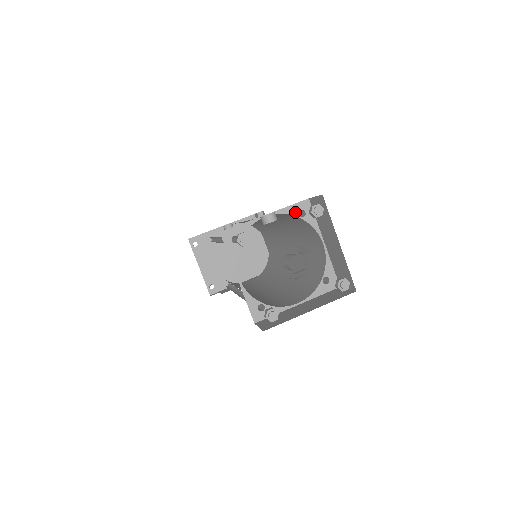
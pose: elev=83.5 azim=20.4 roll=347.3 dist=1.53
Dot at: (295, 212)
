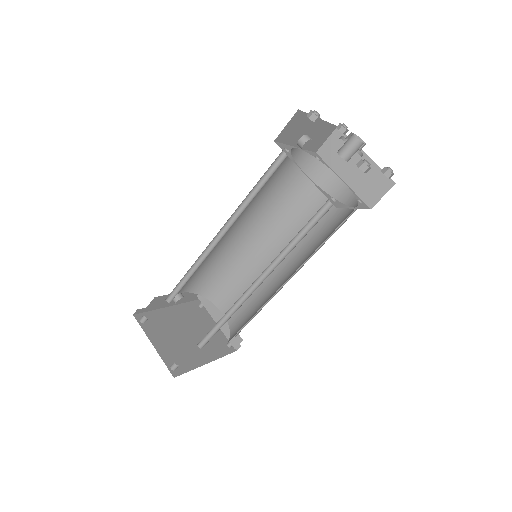
Dot at: (313, 155)
